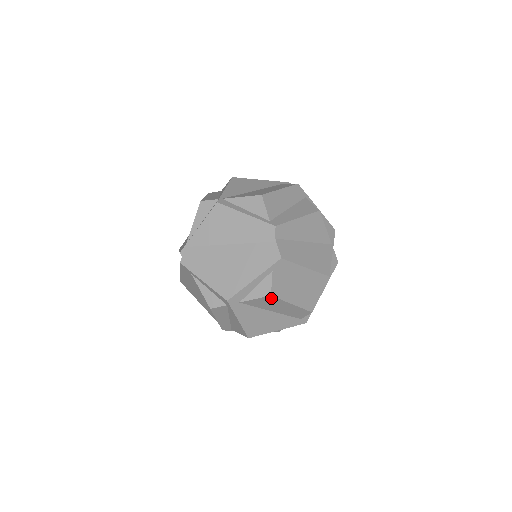
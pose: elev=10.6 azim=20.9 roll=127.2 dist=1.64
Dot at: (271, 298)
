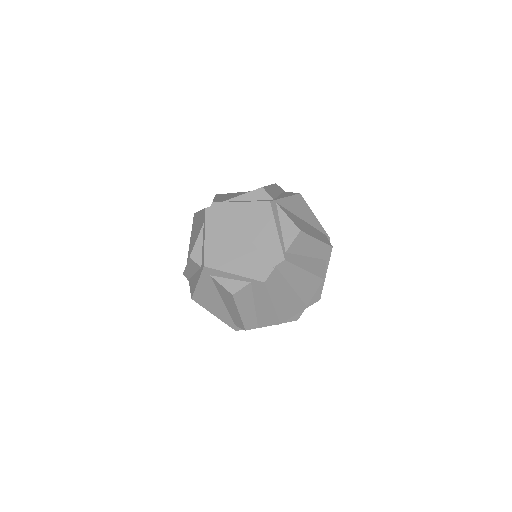
Dot at: (231, 296)
